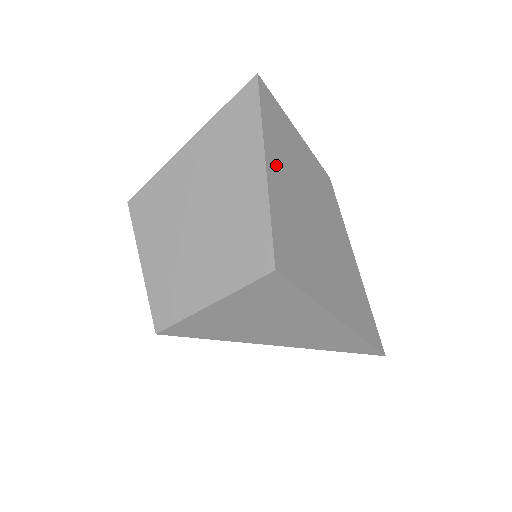
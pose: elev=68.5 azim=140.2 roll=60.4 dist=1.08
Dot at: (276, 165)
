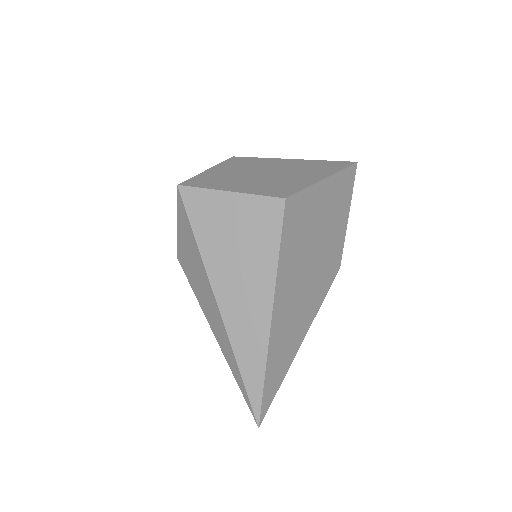
Dot at: (330, 190)
